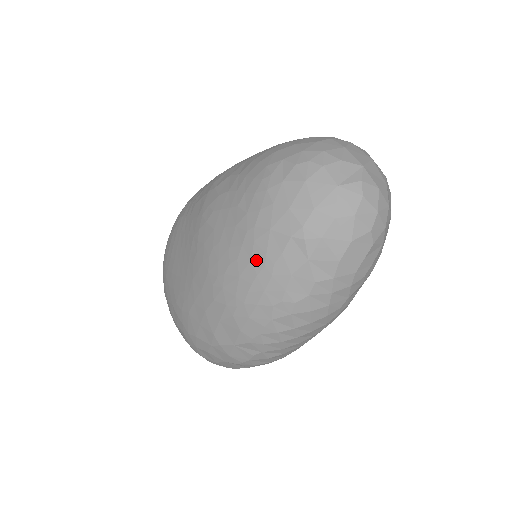
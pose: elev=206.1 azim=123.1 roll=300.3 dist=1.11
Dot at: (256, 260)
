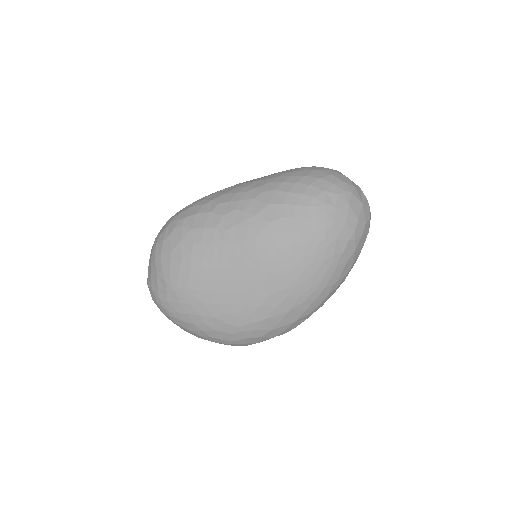
Dot at: (327, 261)
